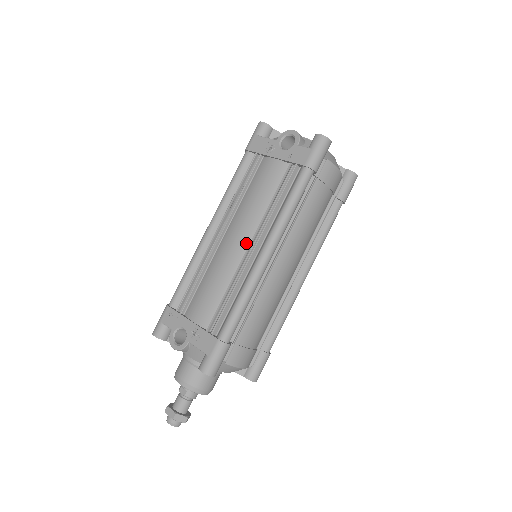
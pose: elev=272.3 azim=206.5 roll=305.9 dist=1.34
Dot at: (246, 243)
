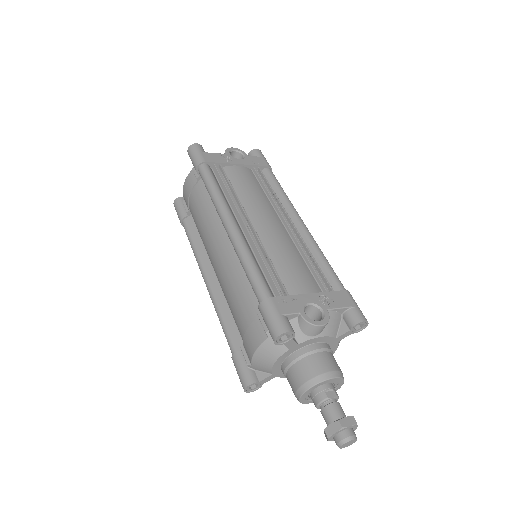
Dot at: (279, 222)
